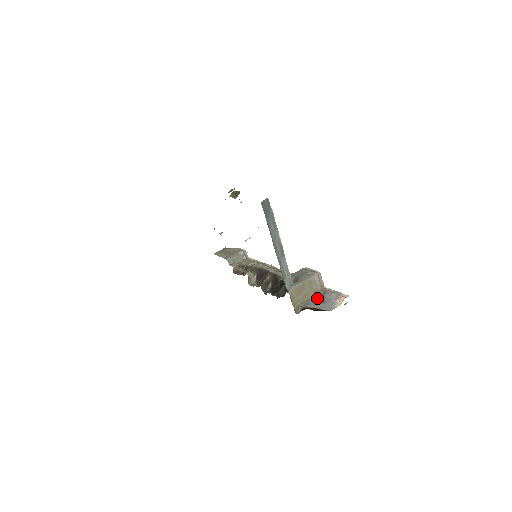
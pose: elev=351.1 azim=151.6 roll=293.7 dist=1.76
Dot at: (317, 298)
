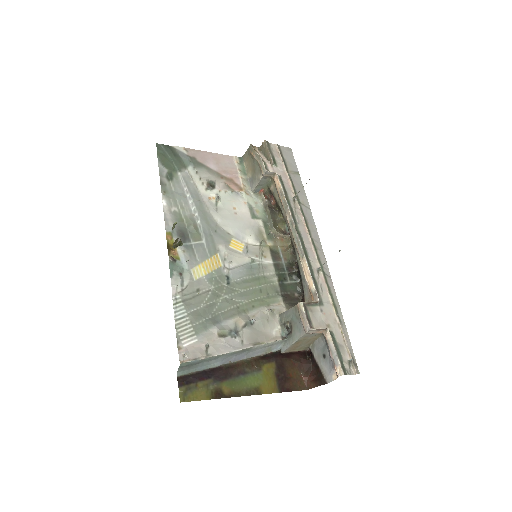
Dot at: (321, 345)
